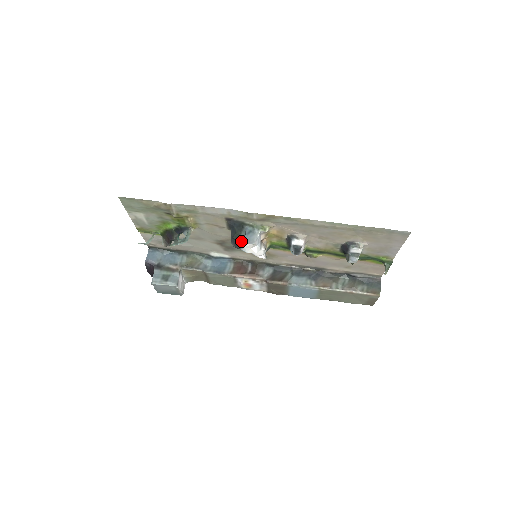
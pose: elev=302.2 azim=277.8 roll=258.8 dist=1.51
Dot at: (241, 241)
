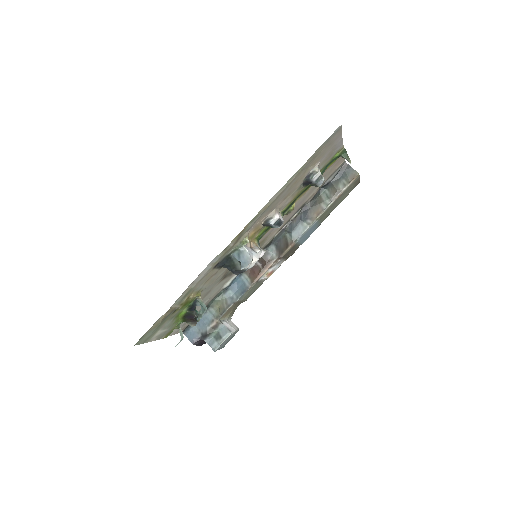
Dot at: (242, 269)
